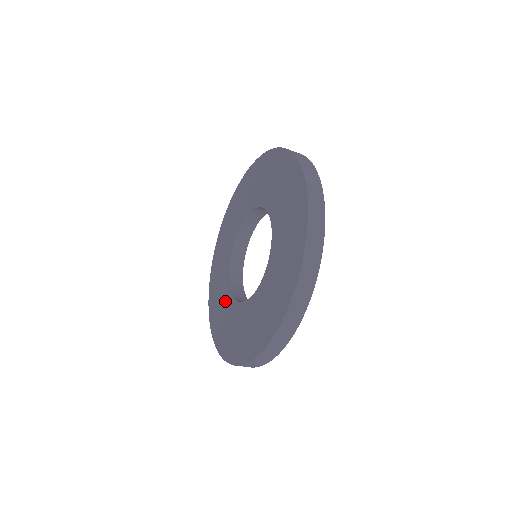
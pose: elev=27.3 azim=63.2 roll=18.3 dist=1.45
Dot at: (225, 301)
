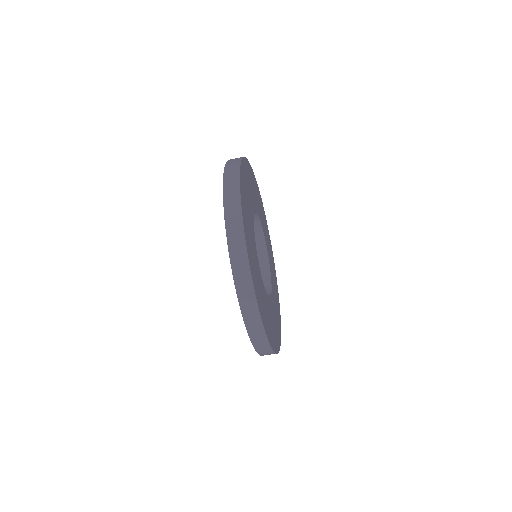
Dot at: occluded
